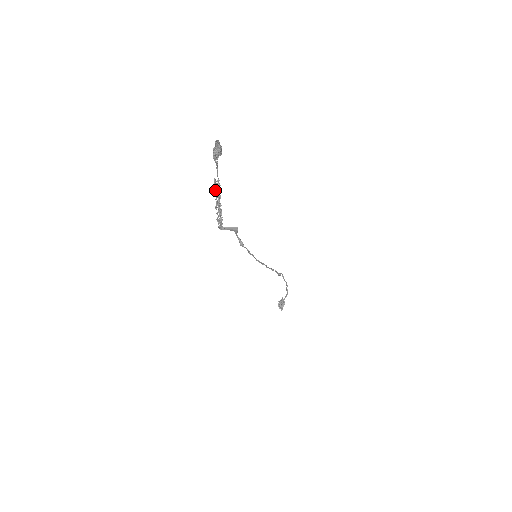
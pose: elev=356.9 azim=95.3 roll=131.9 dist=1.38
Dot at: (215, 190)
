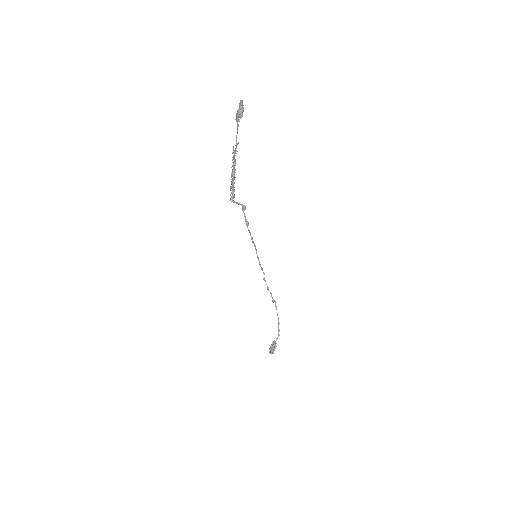
Dot at: (233, 155)
